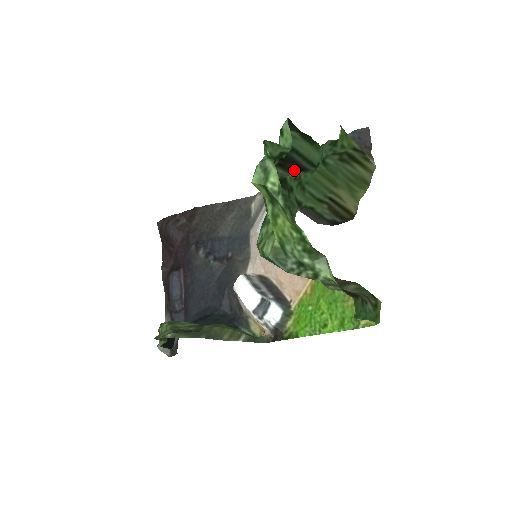
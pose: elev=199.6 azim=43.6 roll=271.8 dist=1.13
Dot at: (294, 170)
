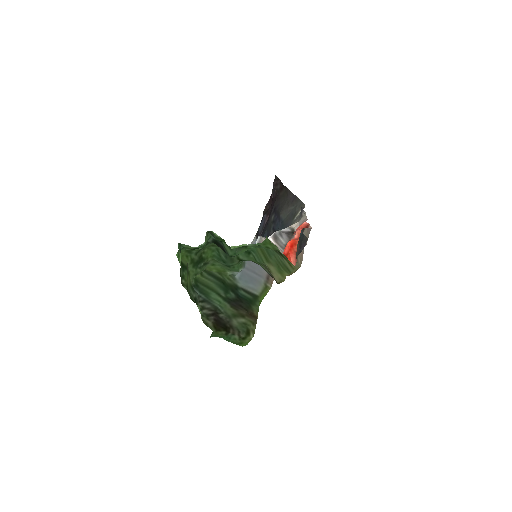
Dot at: (223, 250)
